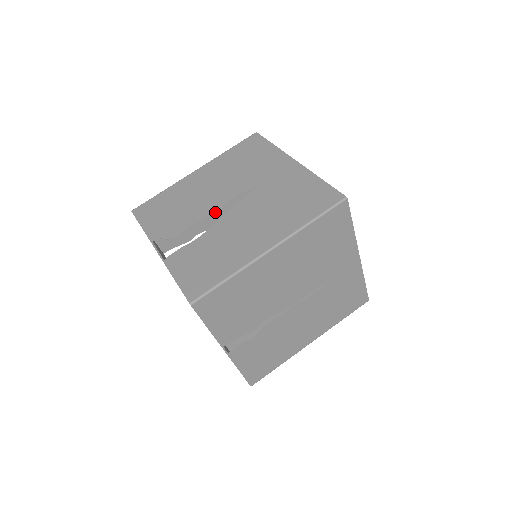
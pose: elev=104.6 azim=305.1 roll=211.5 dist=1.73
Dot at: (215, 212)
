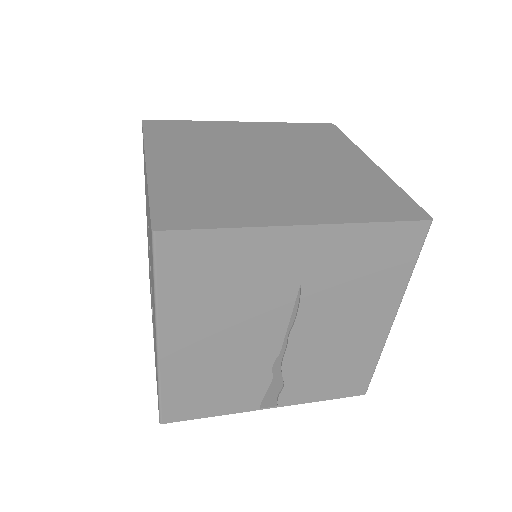
Dot at: occluded
